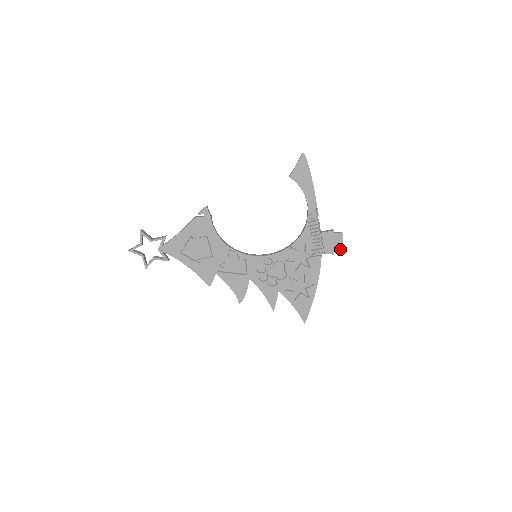
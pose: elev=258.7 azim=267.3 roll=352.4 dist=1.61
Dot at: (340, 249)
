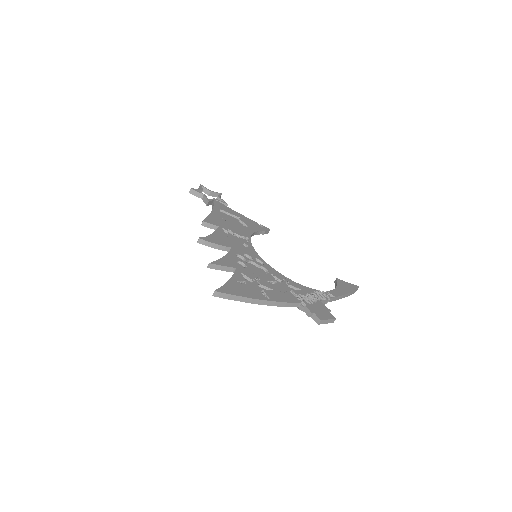
Dot at: (321, 318)
